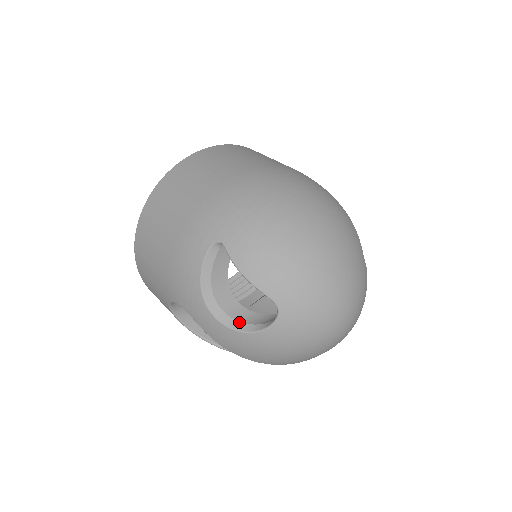
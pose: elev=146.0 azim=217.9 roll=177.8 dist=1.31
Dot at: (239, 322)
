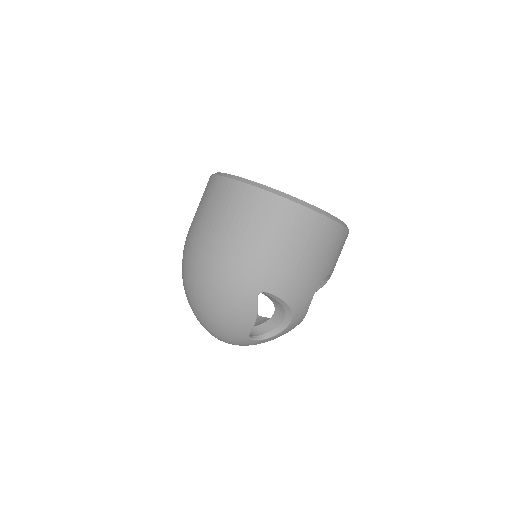
Dot at: occluded
